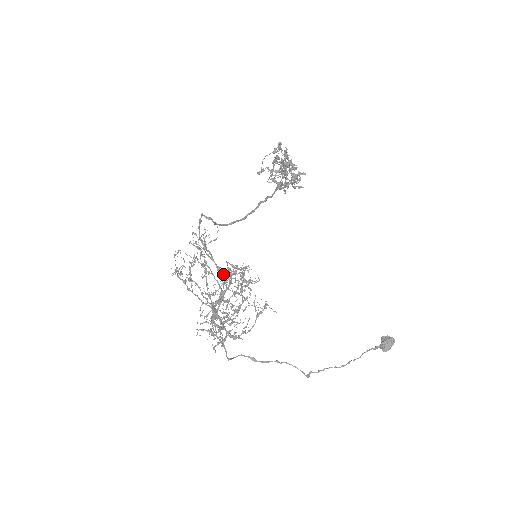
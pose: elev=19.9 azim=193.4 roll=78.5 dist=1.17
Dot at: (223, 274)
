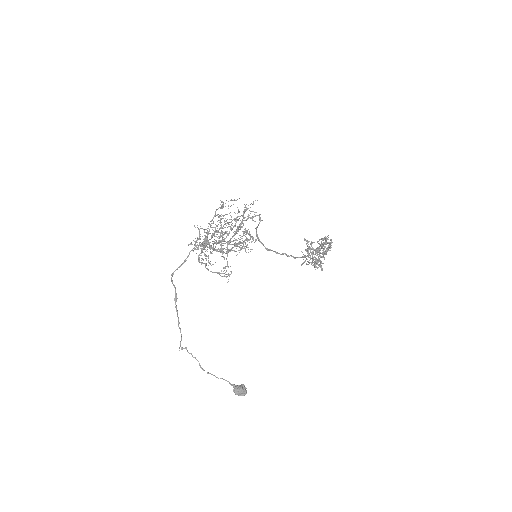
Dot at: occluded
